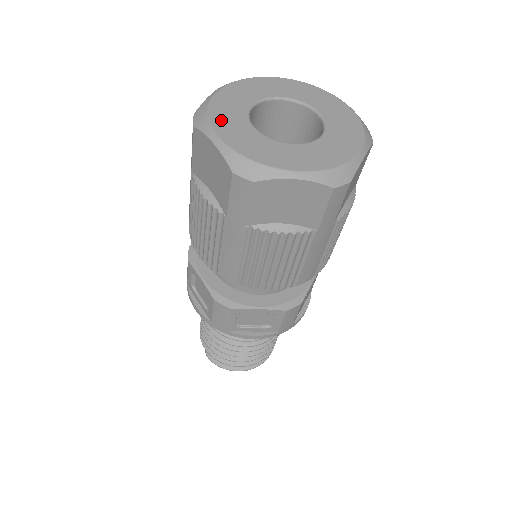
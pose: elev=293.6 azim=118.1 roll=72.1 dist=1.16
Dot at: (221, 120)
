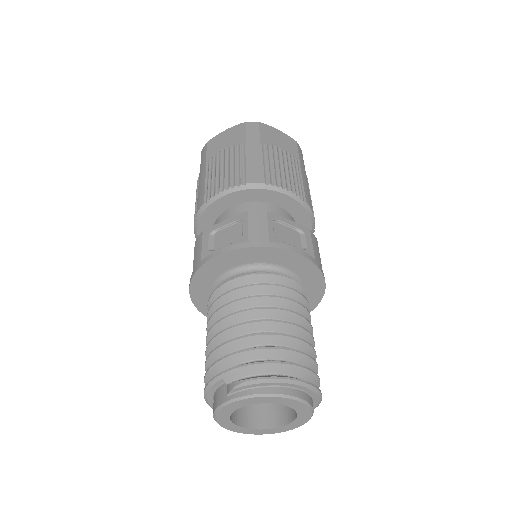
Dot at: occluded
